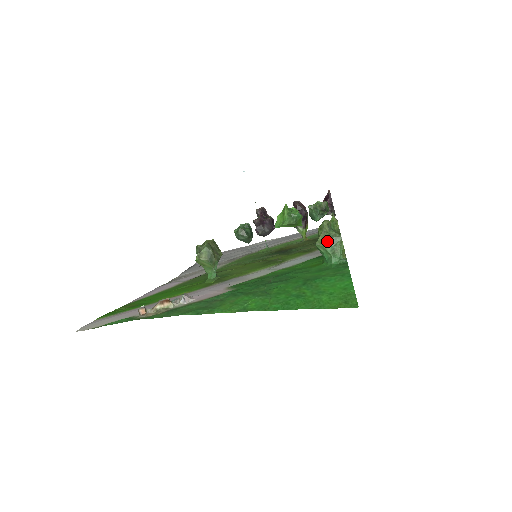
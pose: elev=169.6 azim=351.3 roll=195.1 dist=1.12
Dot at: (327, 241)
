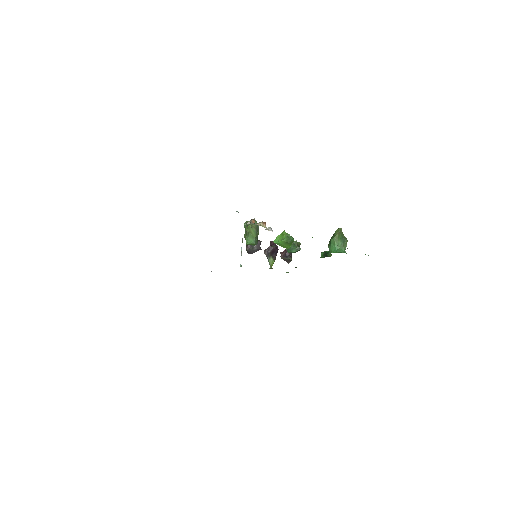
Dot at: (340, 239)
